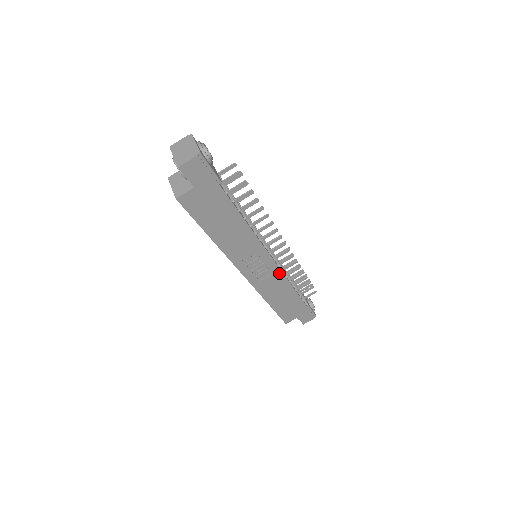
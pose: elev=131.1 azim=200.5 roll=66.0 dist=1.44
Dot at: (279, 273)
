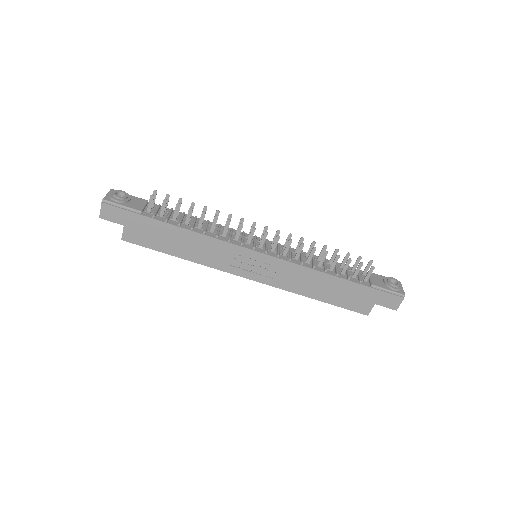
Dot at: (286, 263)
